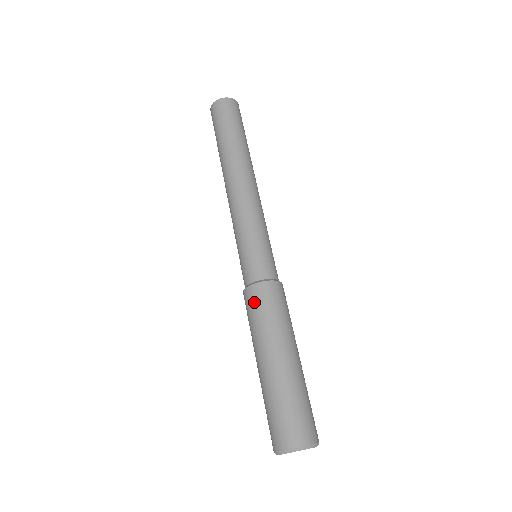
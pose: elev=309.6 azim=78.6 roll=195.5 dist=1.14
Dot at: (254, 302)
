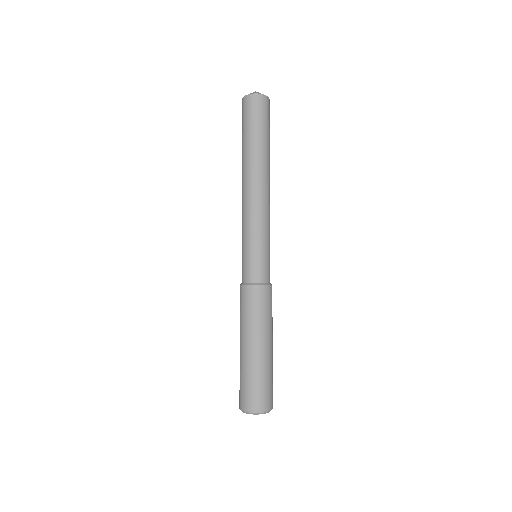
Dot at: (245, 300)
